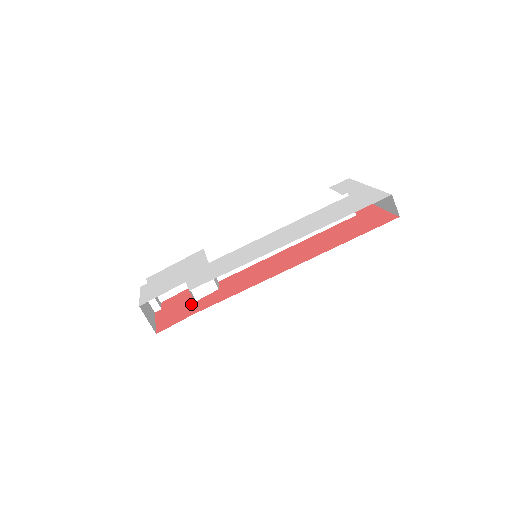
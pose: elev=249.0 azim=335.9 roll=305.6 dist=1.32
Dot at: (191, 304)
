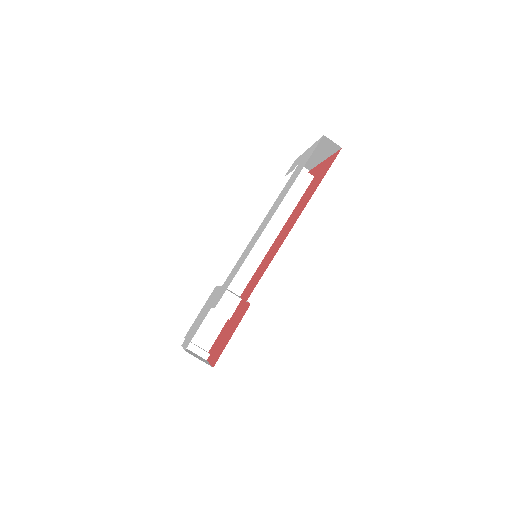
Dot at: (230, 330)
